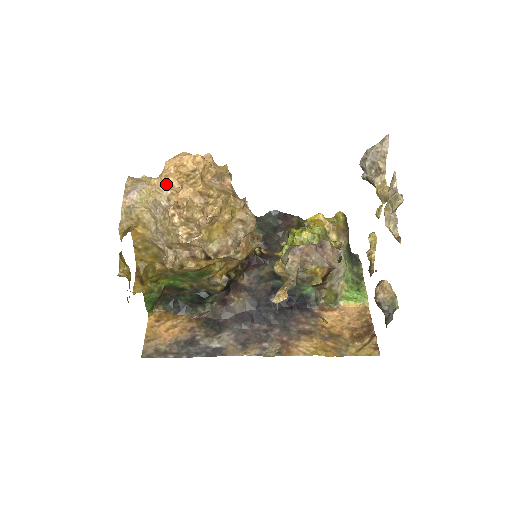
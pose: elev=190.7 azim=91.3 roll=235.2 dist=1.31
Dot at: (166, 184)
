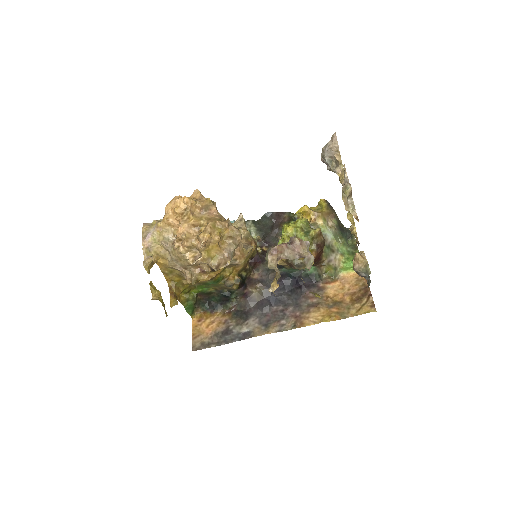
Dot at: (169, 224)
